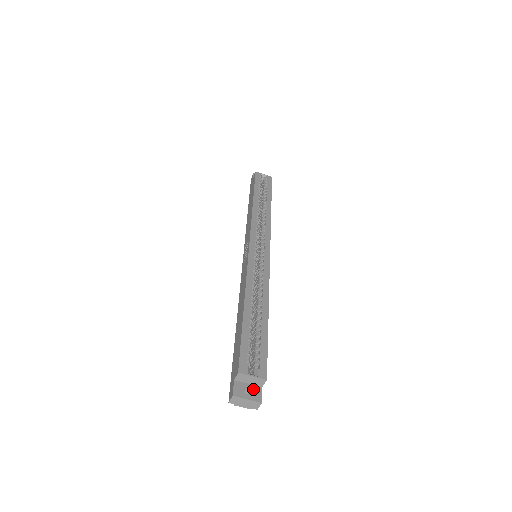
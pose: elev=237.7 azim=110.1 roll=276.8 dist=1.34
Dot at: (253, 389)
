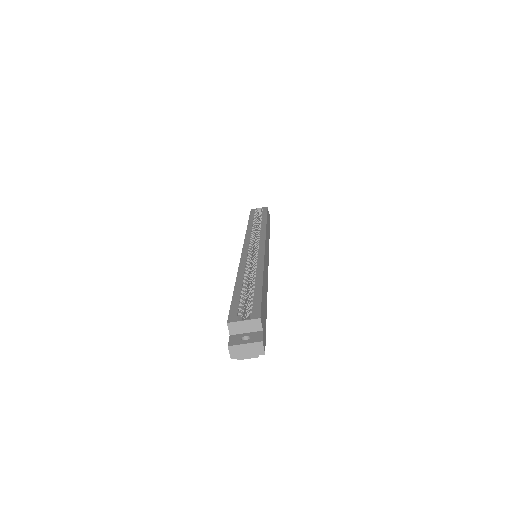
Dot at: (252, 335)
